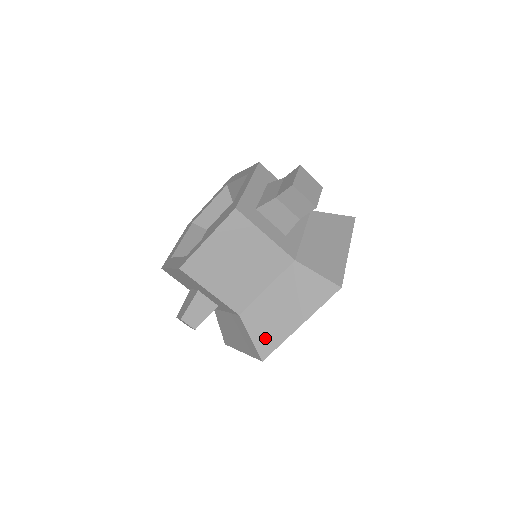
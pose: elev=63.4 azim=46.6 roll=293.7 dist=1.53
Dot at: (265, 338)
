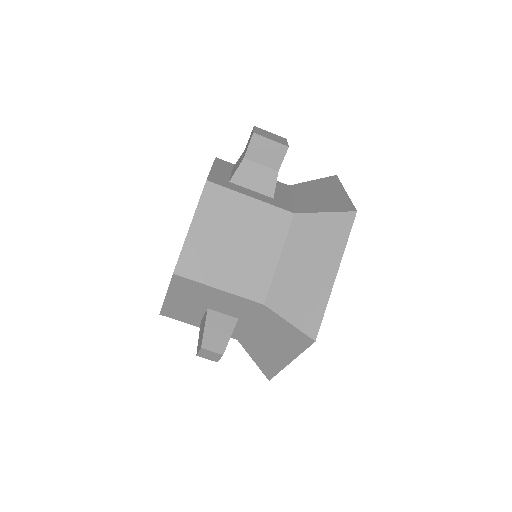
Dot at: (305, 313)
